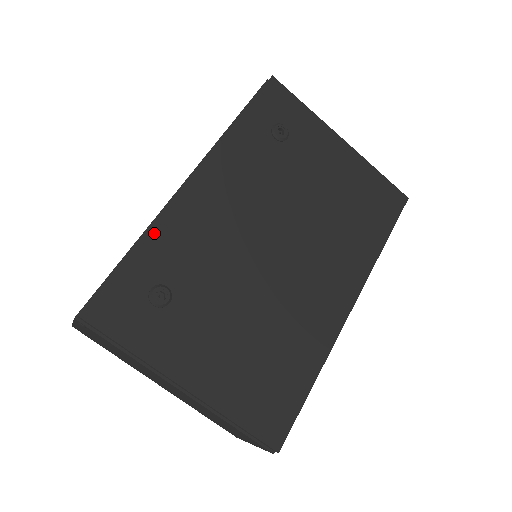
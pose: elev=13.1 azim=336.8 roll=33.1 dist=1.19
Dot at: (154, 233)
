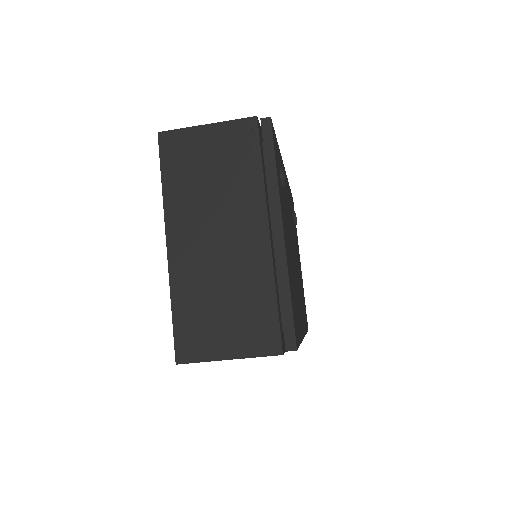
Dot at: occluded
